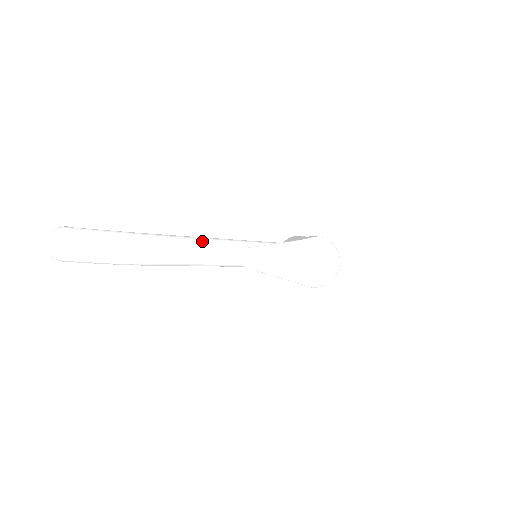
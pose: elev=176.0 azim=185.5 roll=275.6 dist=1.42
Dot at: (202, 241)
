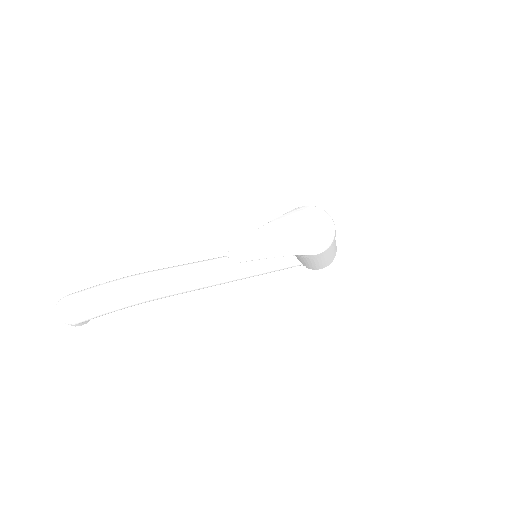
Dot at: (197, 263)
